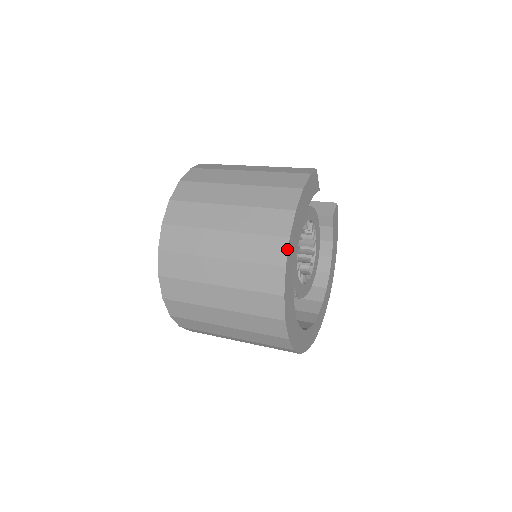
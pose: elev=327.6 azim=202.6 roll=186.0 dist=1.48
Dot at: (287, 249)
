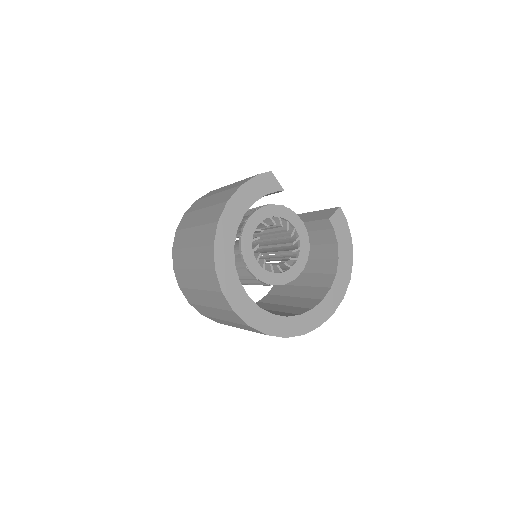
Dot at: (216, 231)
